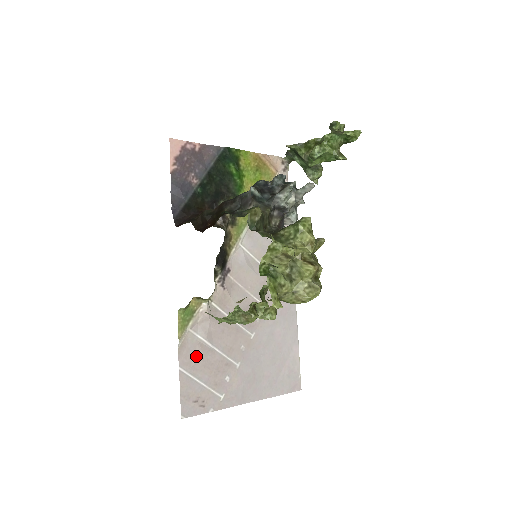
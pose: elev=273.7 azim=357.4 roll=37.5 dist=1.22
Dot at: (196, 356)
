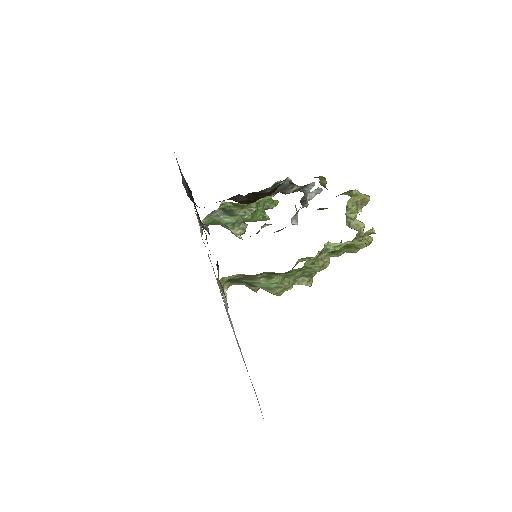
Dot at: (236, 339)
